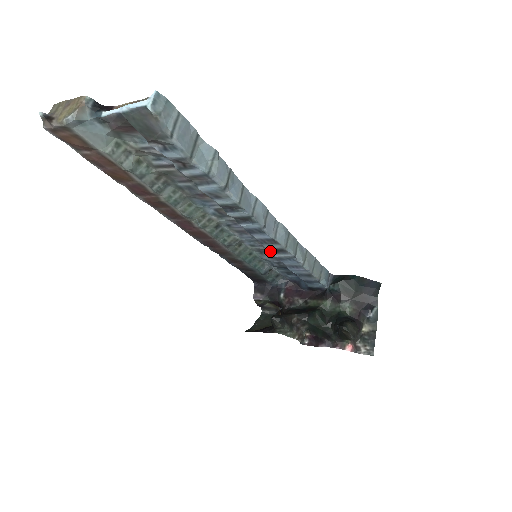
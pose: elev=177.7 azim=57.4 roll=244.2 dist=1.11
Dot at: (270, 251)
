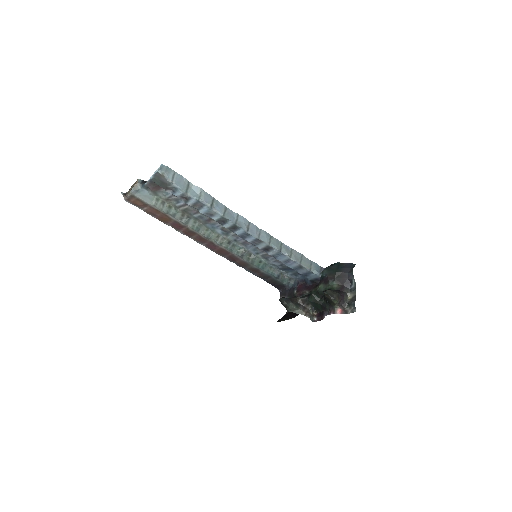
Dot at: (265, 251)
